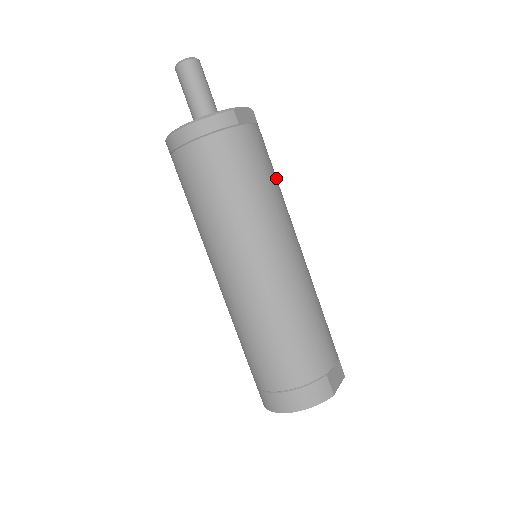
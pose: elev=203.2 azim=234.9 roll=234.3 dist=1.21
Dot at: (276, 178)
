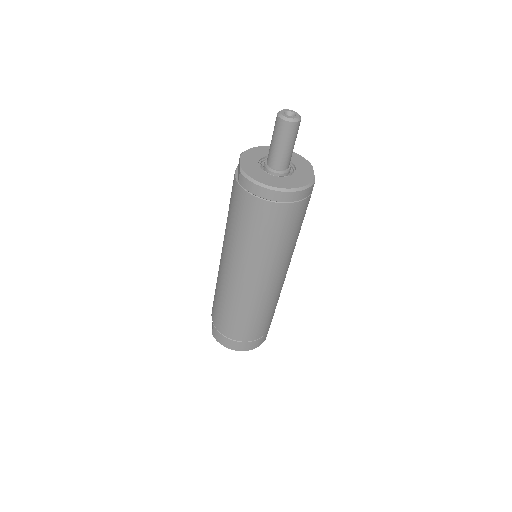
Dot at: occluded
